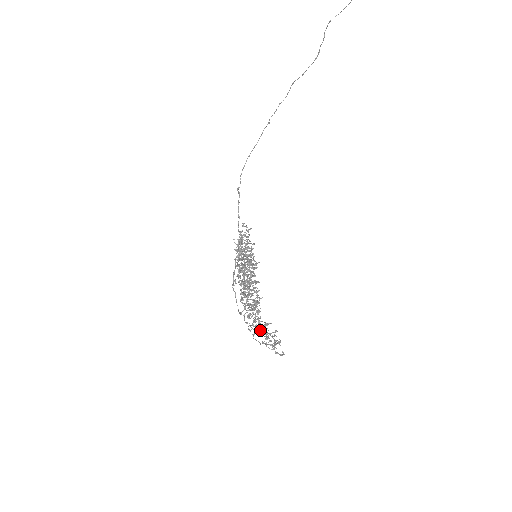
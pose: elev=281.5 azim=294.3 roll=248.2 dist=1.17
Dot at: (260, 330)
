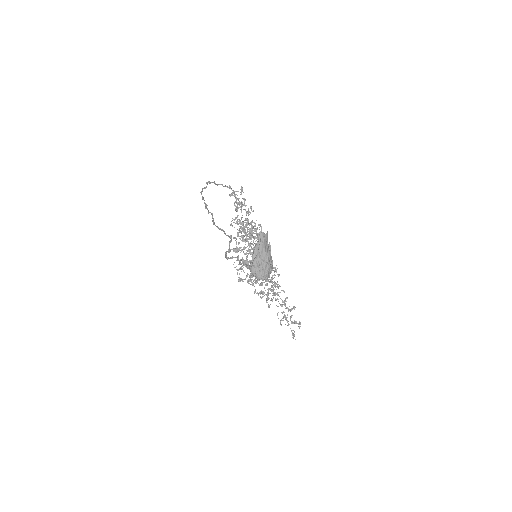
Dot at: occluded
